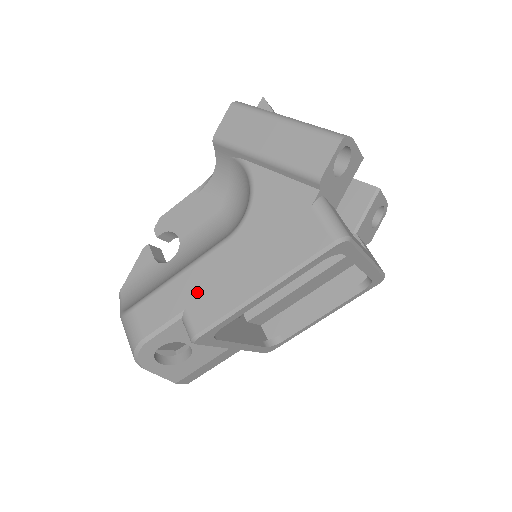
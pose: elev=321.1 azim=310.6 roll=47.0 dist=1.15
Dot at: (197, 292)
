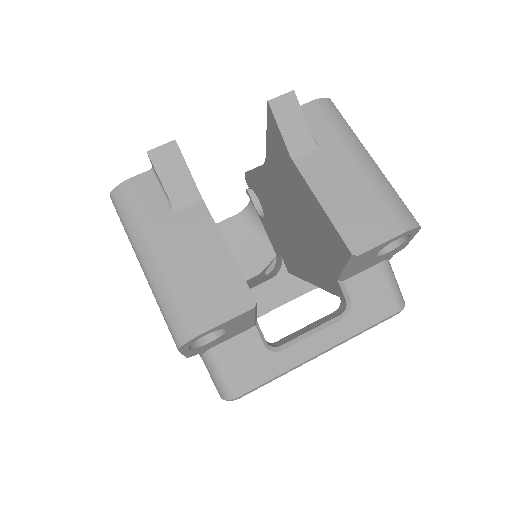
Dot at: occluded
